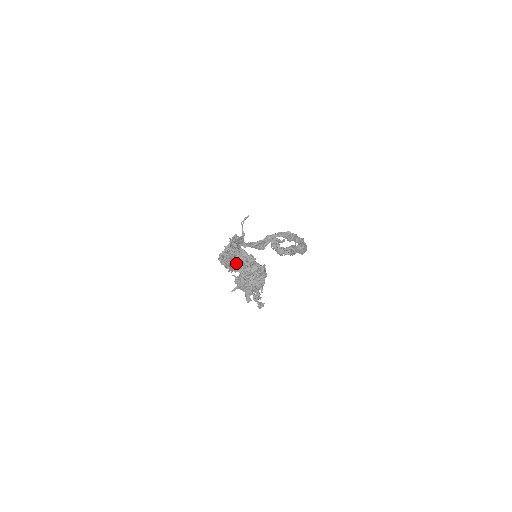
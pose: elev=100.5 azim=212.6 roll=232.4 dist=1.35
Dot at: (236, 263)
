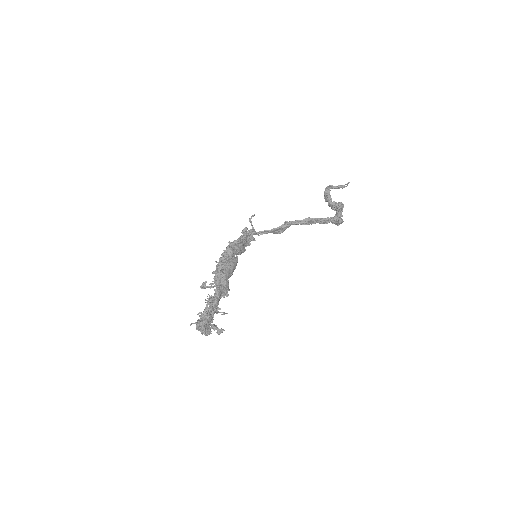
Dot at: (217, 280)
